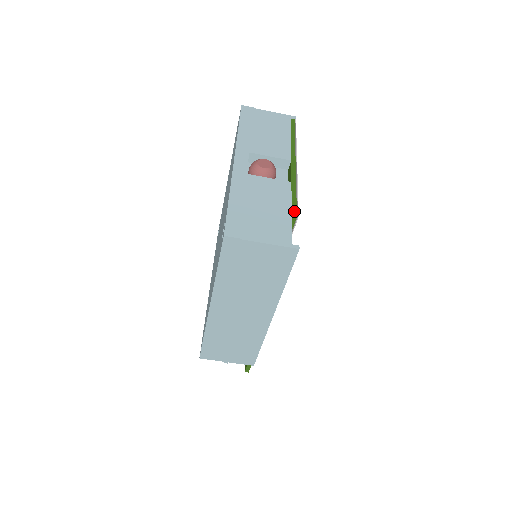
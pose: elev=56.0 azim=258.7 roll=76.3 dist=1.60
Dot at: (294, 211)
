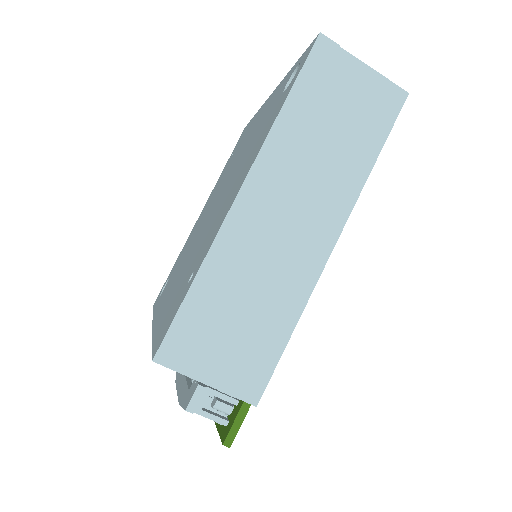
Dot at: occluded
